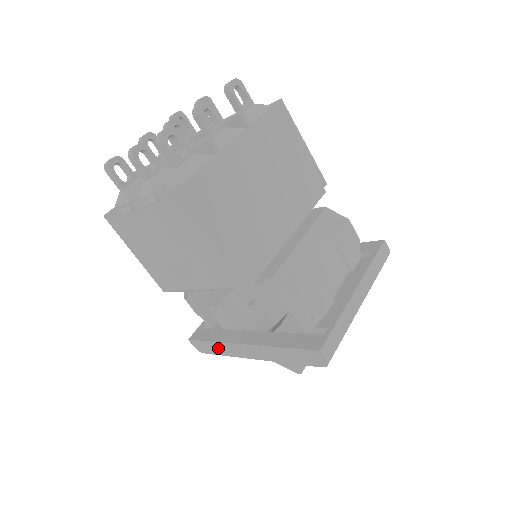
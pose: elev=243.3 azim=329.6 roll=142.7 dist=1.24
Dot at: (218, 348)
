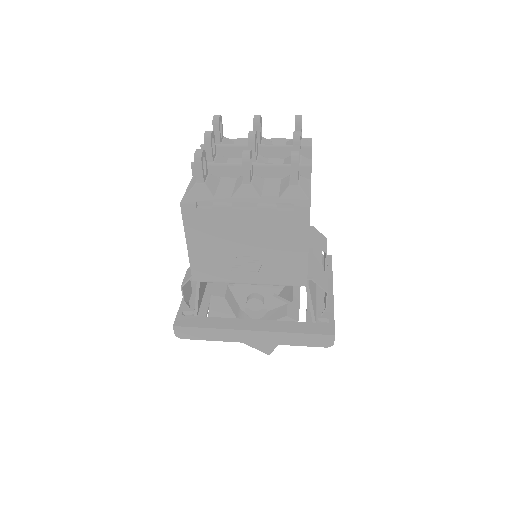
Dot at: (212, 334)
